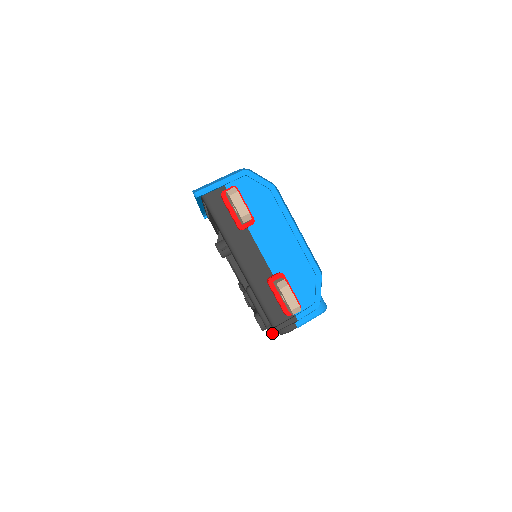
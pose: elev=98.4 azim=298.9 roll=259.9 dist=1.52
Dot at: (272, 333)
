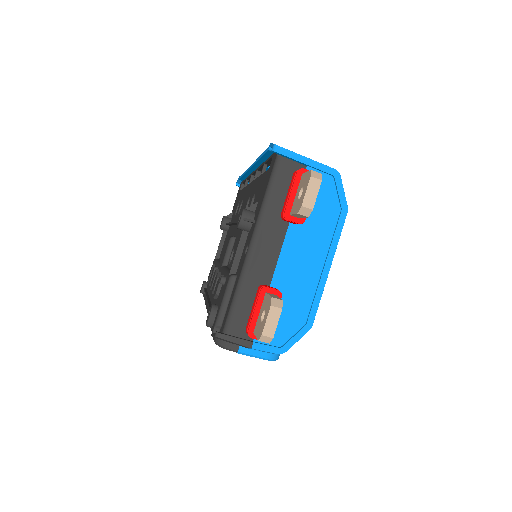
Dot at: (216, 337)
